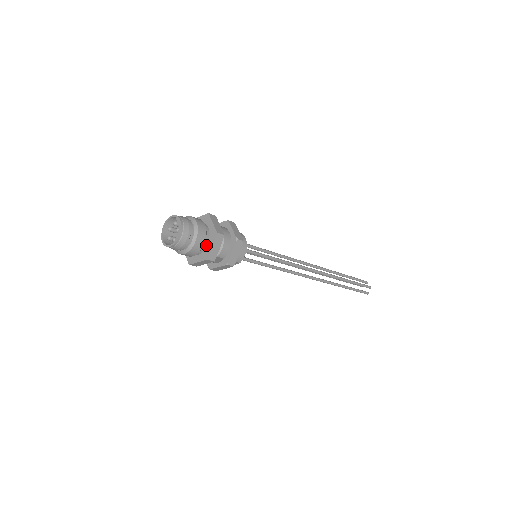
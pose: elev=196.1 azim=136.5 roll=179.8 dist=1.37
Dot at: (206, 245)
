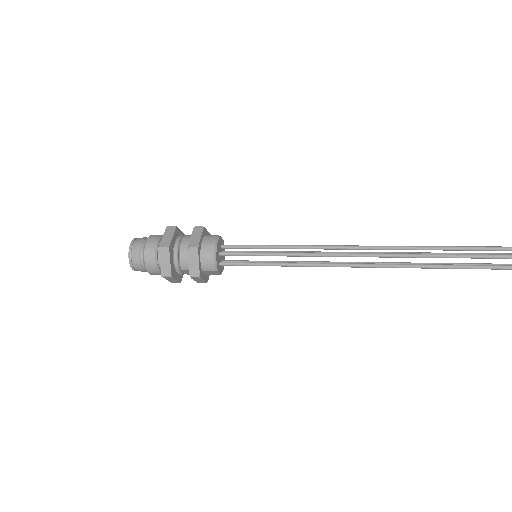
Dot at: occluded
